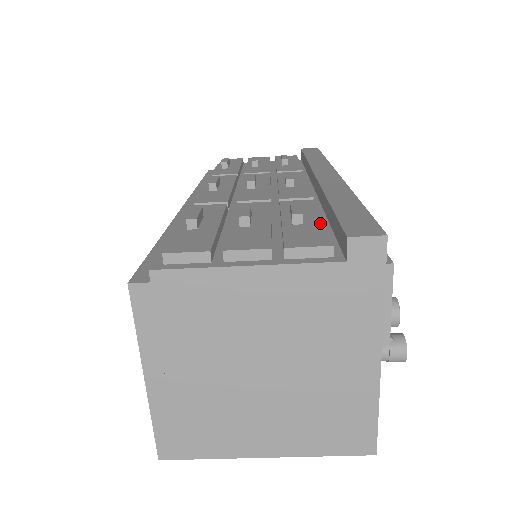
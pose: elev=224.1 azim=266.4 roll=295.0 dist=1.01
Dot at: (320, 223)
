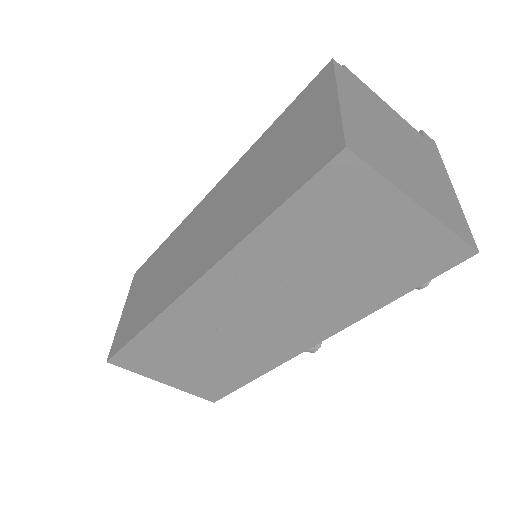
Dot at: occluded
